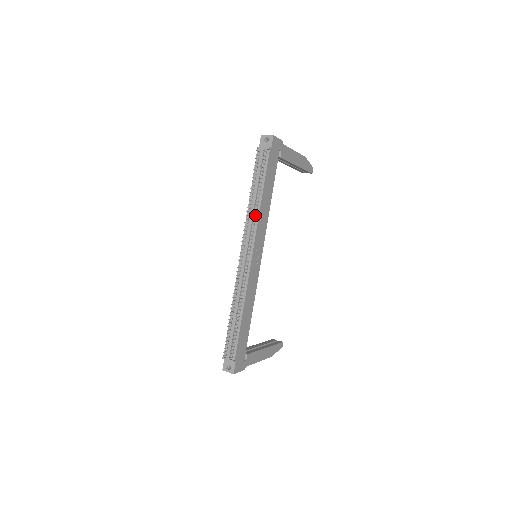
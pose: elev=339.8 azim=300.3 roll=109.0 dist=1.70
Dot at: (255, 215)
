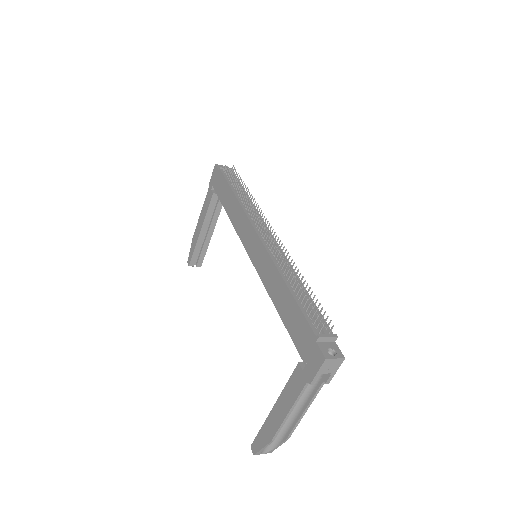
Dot at: occluded
